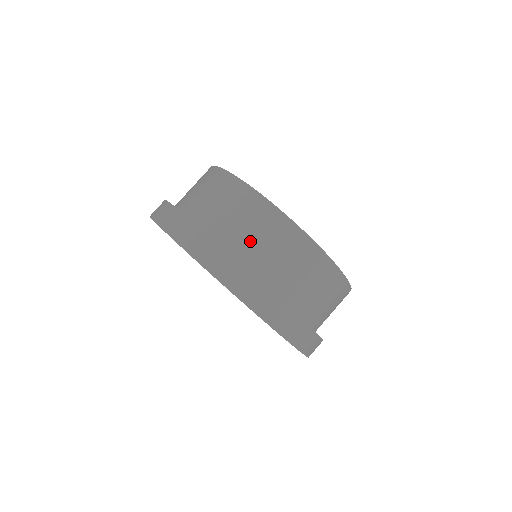
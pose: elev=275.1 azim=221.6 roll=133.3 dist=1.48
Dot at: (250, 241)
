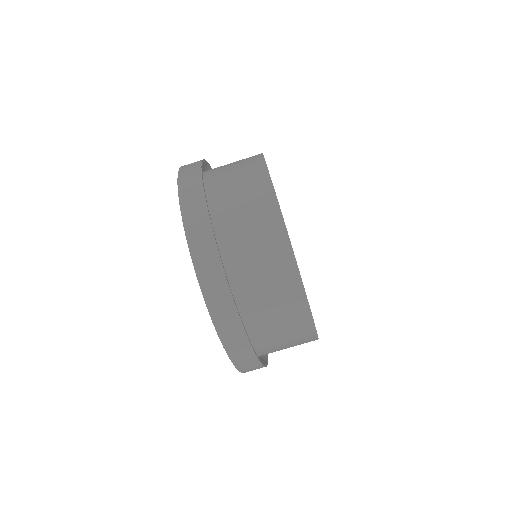
Dot at: (253, 274)
